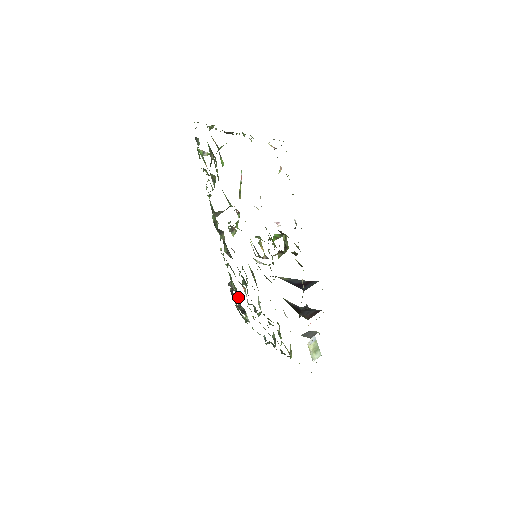
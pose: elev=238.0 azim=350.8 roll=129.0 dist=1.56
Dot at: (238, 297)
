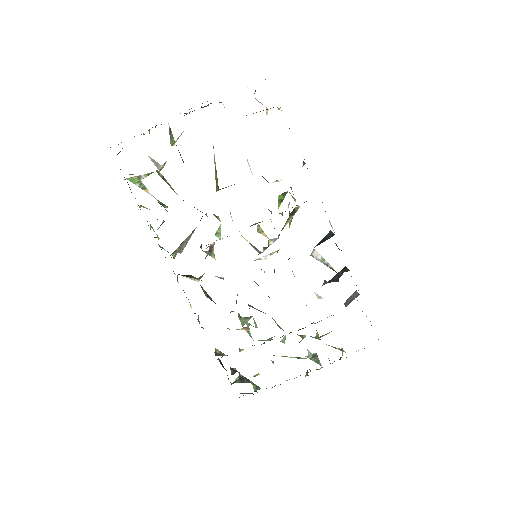
Dot at: occluded
